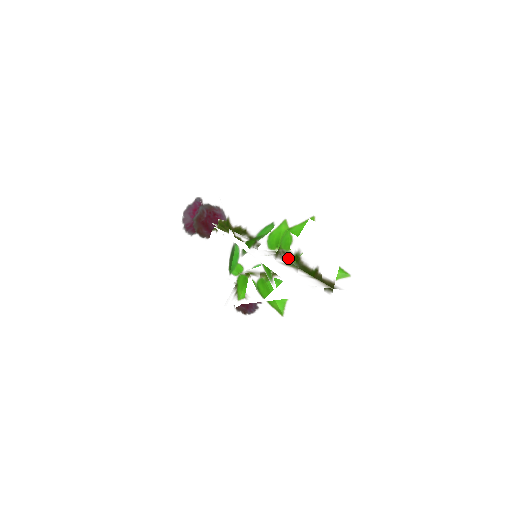
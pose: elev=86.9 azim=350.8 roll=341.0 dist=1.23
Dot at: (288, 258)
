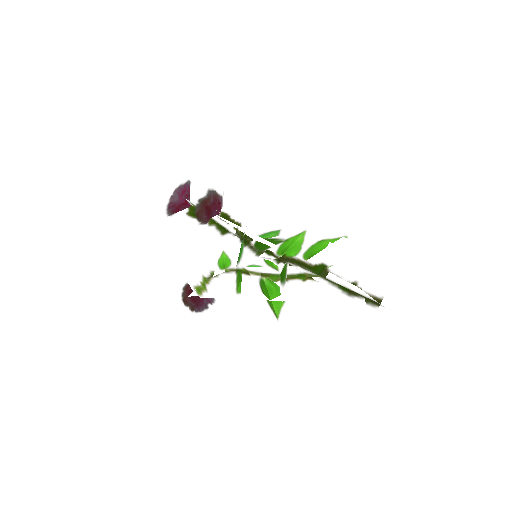
Dot at: (323, 266)
